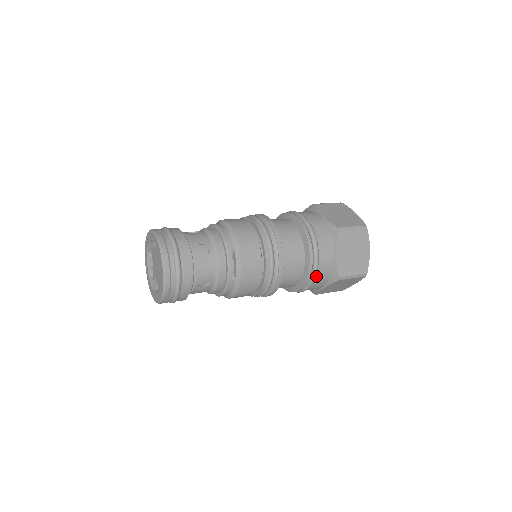
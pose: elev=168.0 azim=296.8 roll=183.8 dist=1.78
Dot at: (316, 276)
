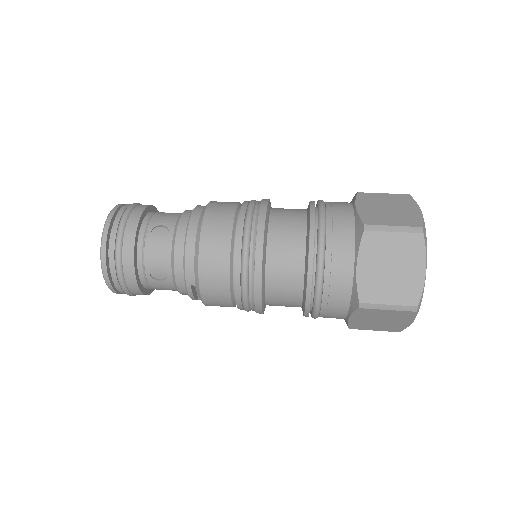
Dot at: occluded
